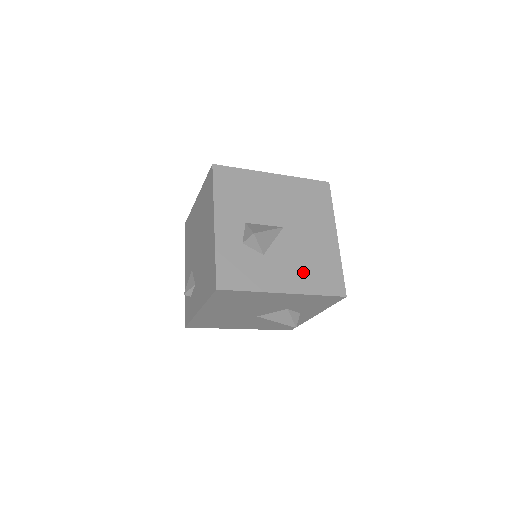
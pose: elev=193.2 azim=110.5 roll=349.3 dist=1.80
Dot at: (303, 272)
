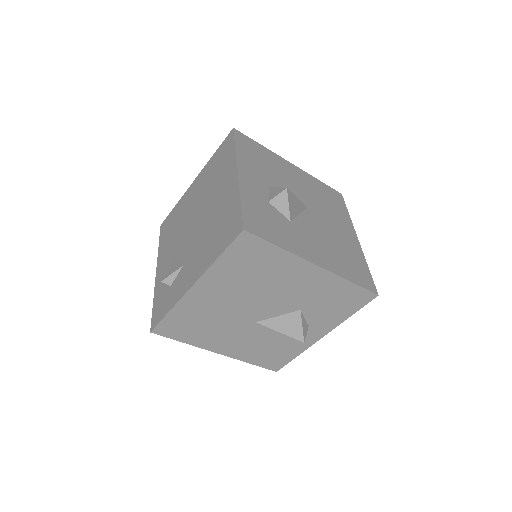
Dot at: (332, 254)
